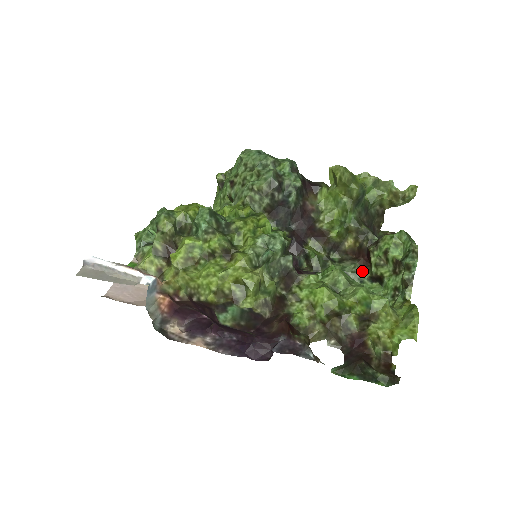
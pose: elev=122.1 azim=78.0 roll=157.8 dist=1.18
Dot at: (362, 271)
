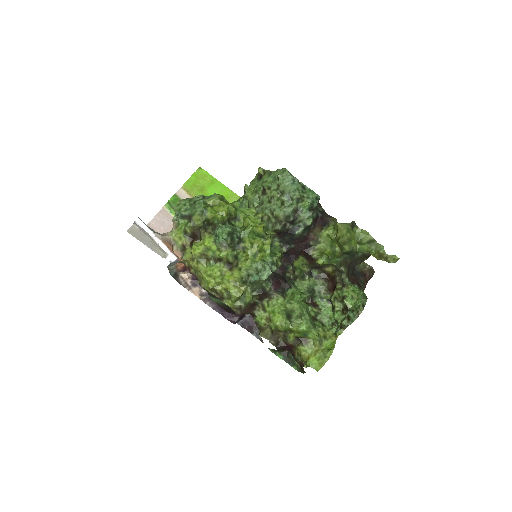
Dot at: (326, 293)
